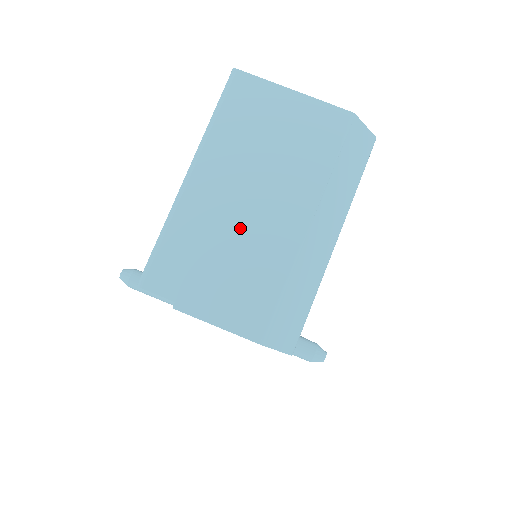
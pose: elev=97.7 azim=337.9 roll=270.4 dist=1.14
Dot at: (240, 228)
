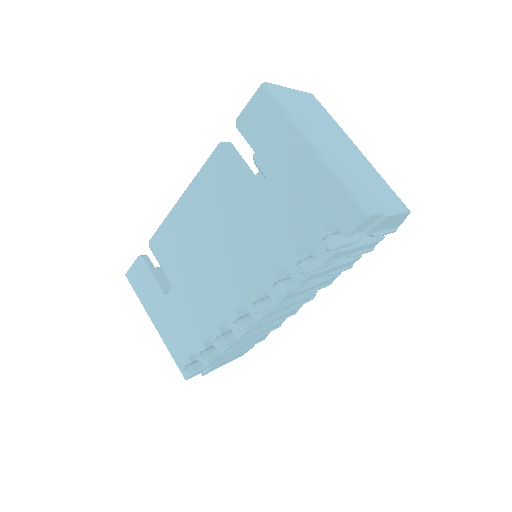
Dot at: (353, 163)
